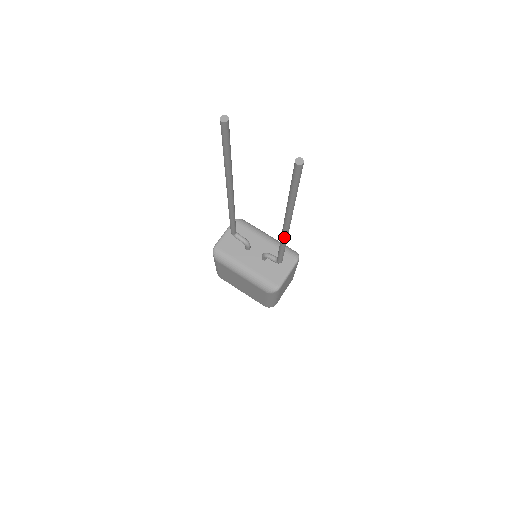
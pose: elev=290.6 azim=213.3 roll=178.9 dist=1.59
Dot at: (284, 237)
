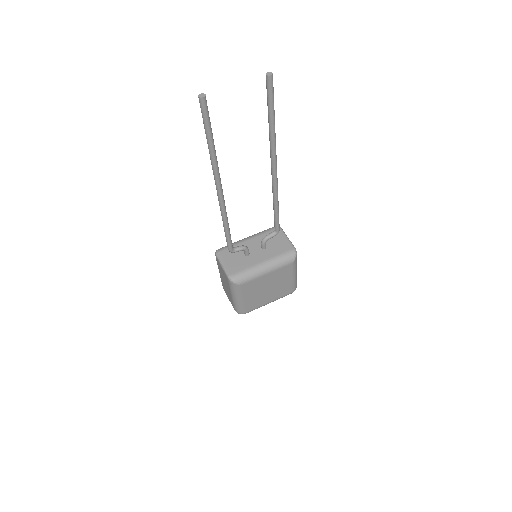
Dot at: (277, 186)
